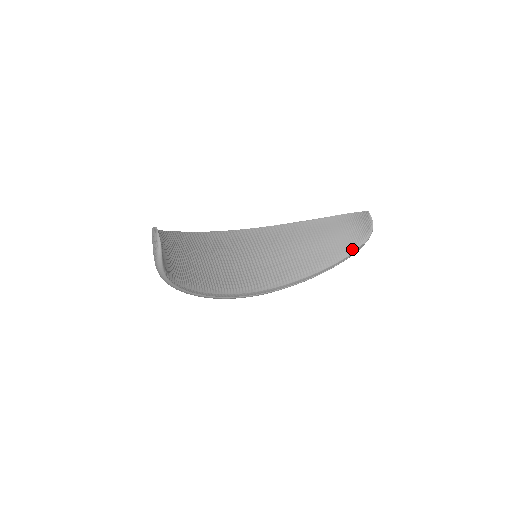
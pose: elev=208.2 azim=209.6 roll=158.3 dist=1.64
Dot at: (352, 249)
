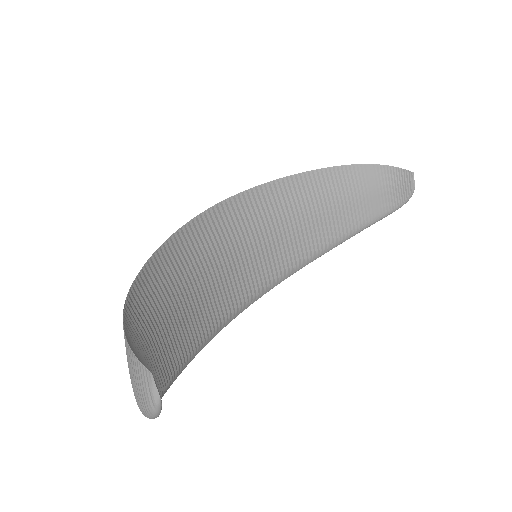
Dot at: (373, 219)
